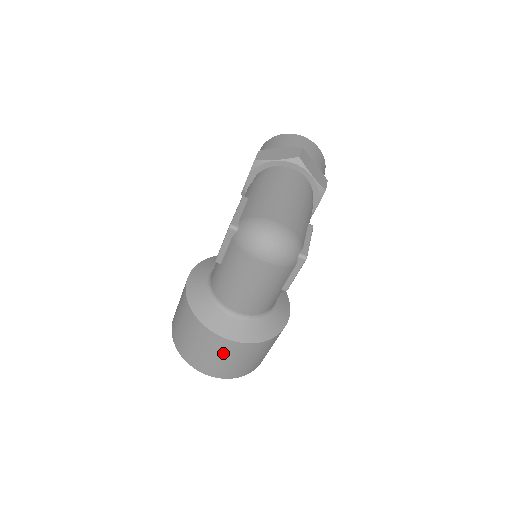
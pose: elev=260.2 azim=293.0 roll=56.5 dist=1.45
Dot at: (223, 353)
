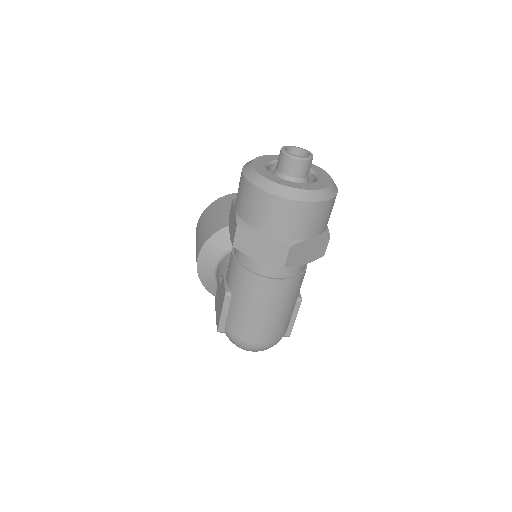
Dot at: occluded
